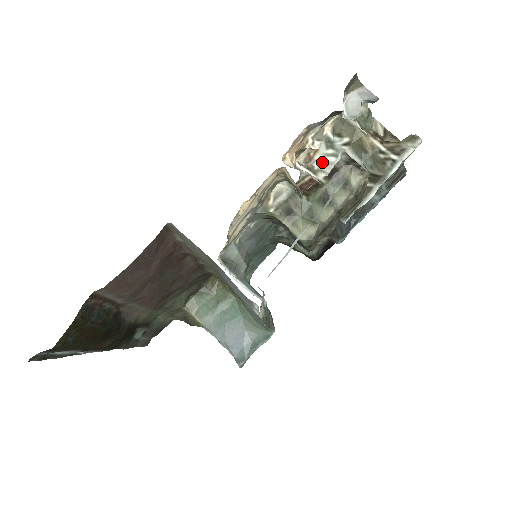
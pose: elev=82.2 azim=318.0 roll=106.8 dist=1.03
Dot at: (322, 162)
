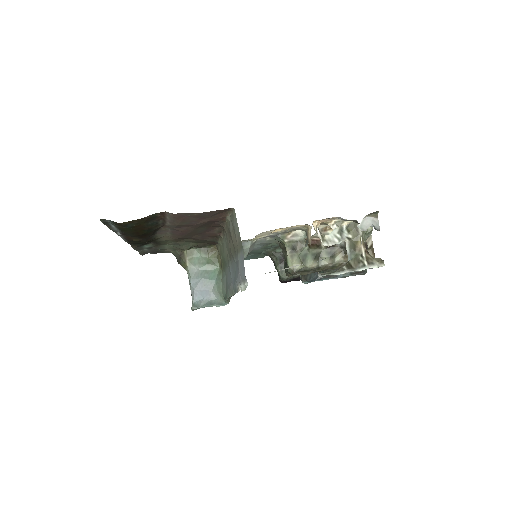
Dot at: (330, 238)
